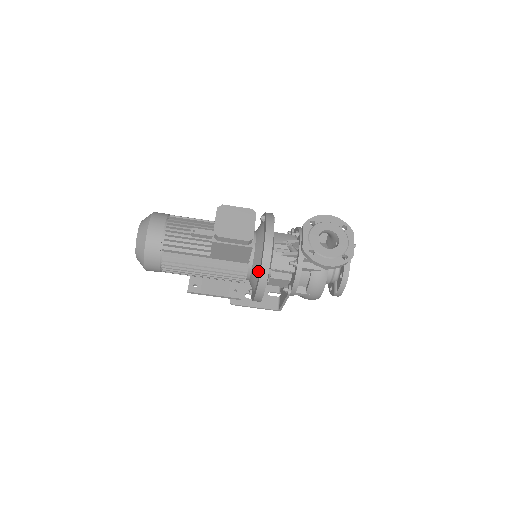
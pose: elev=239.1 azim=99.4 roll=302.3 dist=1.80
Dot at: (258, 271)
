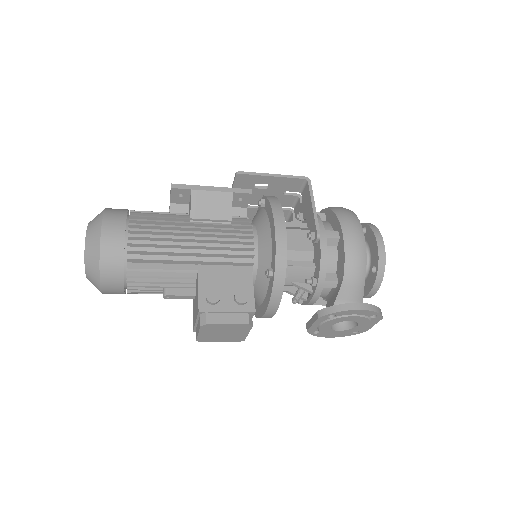
Dot at: occluded
